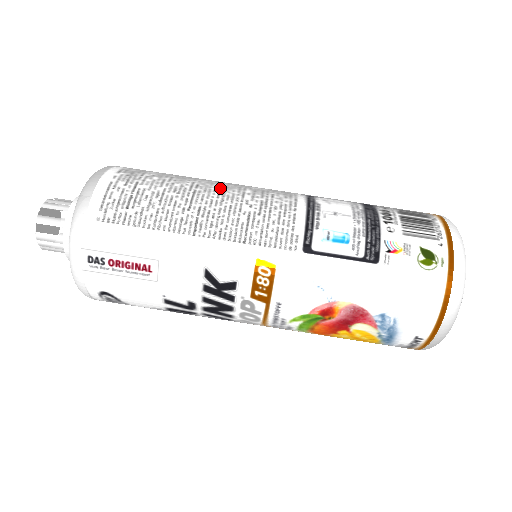
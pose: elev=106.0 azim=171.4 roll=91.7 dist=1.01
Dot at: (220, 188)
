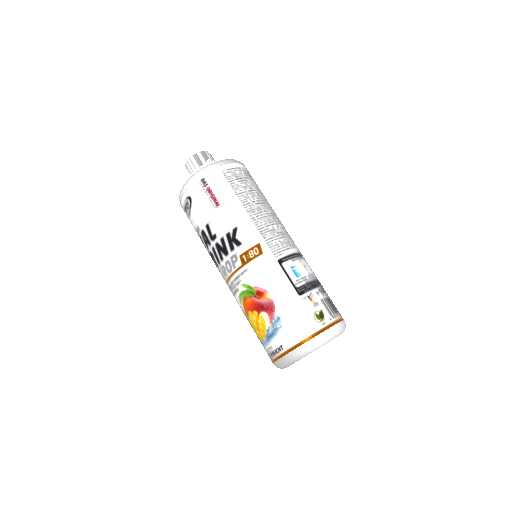
Dot at: (274, 213)
